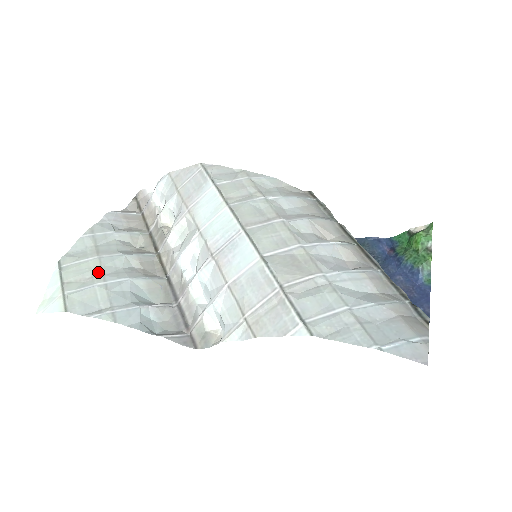
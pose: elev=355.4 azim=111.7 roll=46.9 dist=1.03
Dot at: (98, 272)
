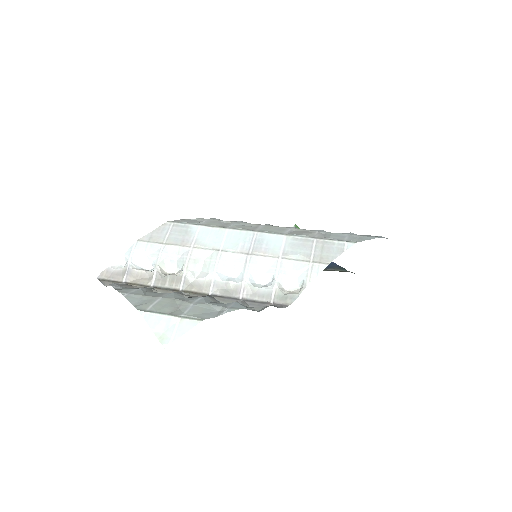
Dot at: (178, 302)
